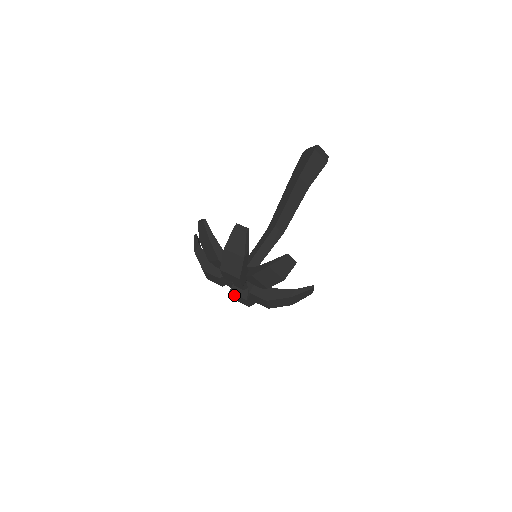
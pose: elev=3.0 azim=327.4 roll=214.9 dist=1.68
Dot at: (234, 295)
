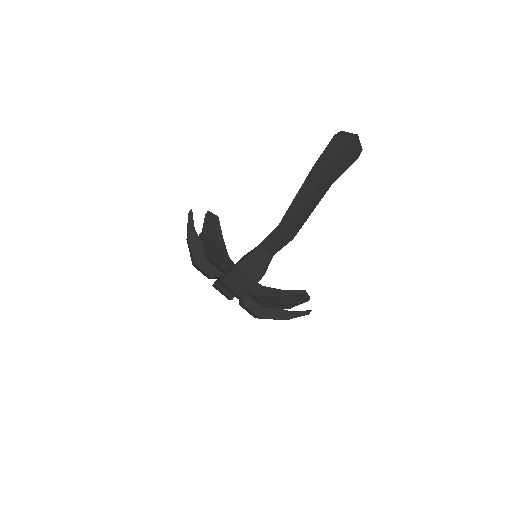
Dot at: (218, 288)
